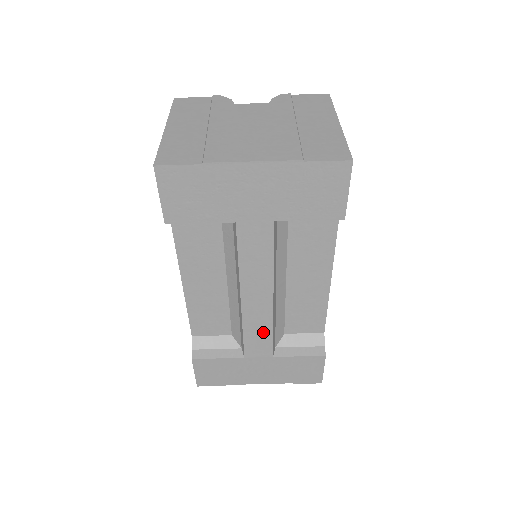
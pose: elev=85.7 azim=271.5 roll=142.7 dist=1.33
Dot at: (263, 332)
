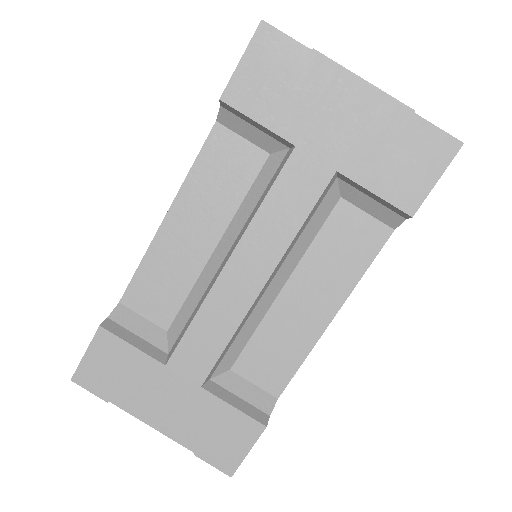
Dot at: (217, 335)
